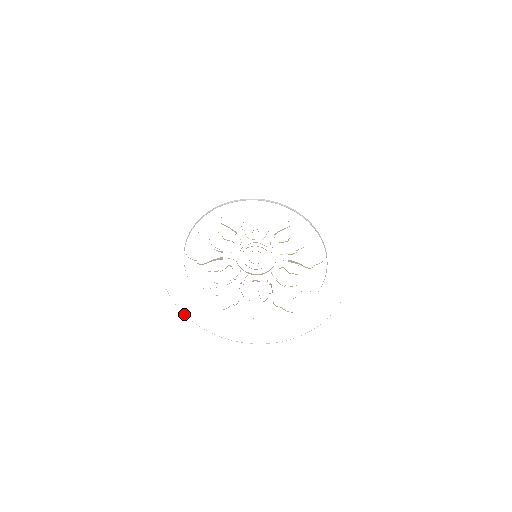
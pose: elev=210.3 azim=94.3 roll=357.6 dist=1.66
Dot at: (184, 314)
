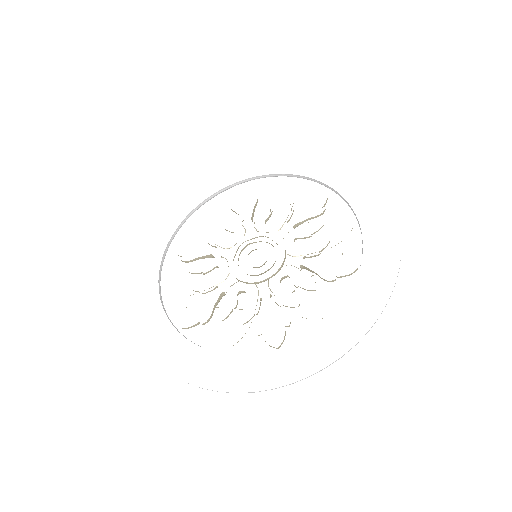
Dot at: occluded
